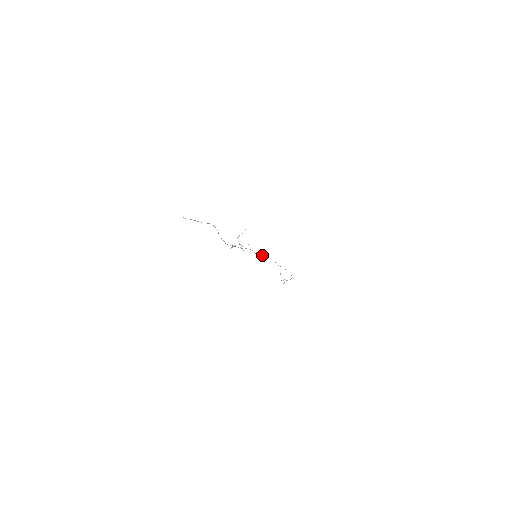
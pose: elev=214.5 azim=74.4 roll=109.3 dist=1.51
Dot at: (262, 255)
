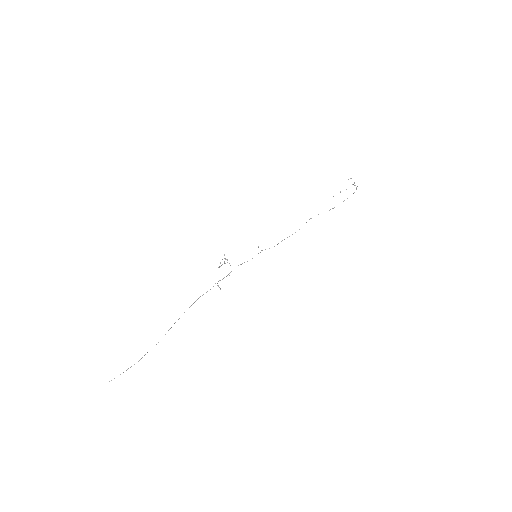
Dot at: (265, 249)
